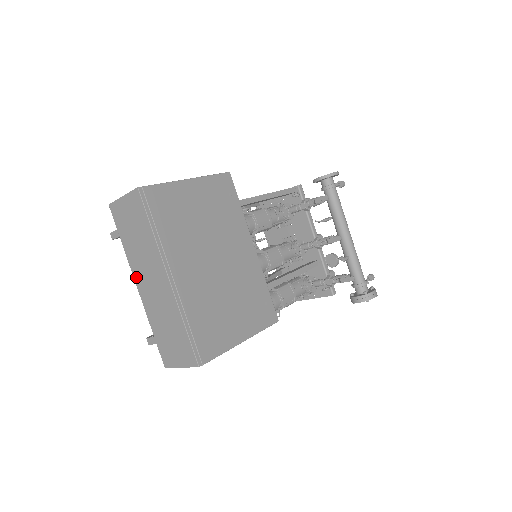
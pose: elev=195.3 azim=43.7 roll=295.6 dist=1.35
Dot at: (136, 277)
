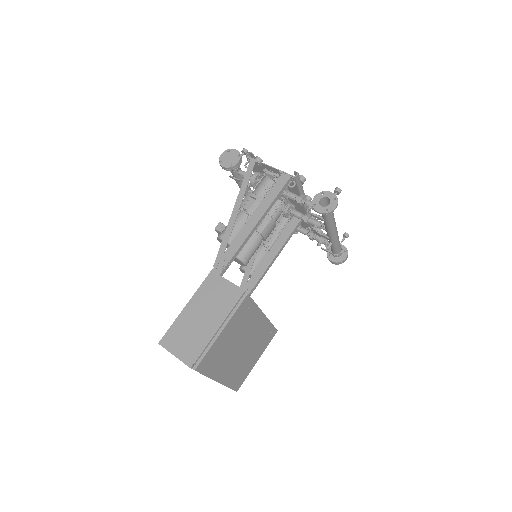
Dot at: occluded
